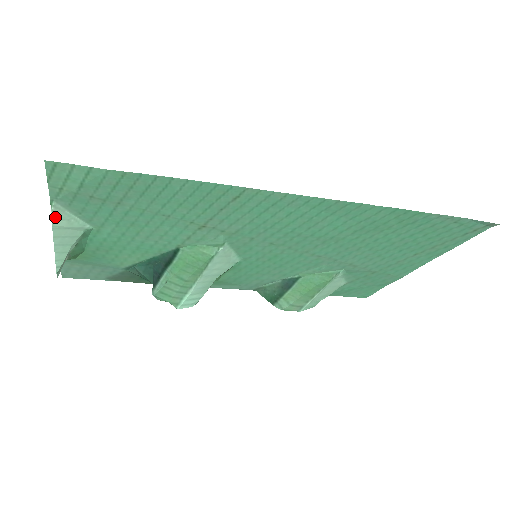
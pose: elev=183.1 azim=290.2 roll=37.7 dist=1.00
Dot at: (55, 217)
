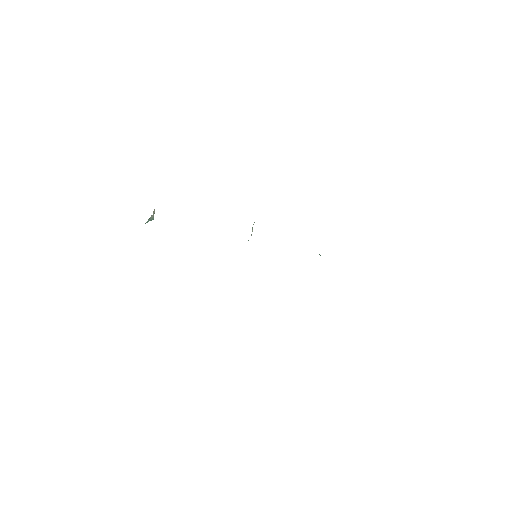
Dot at: occluded
